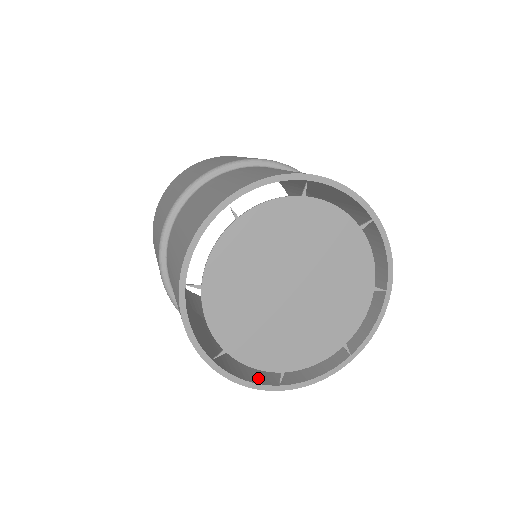
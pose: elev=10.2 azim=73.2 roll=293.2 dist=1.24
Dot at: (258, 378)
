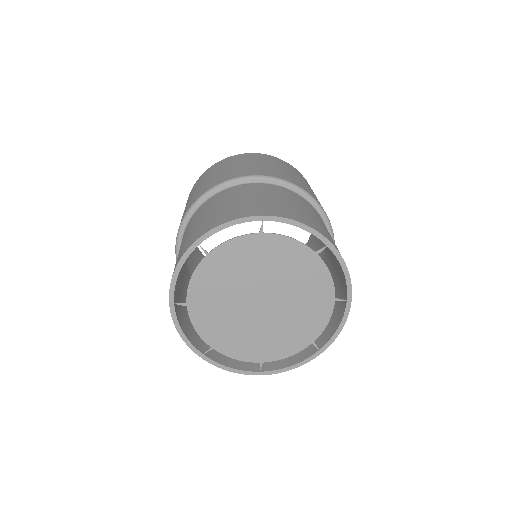
Dot at: (245, 364)
